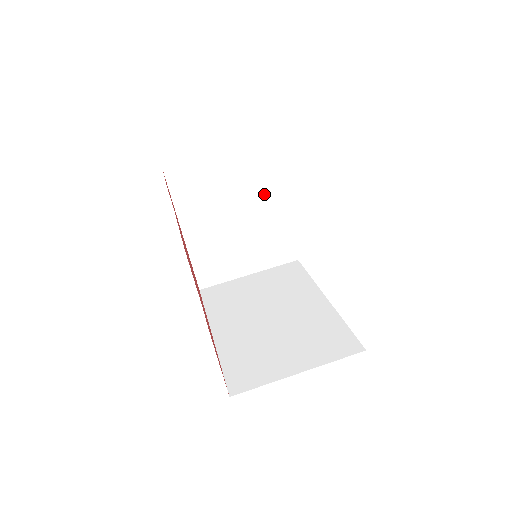
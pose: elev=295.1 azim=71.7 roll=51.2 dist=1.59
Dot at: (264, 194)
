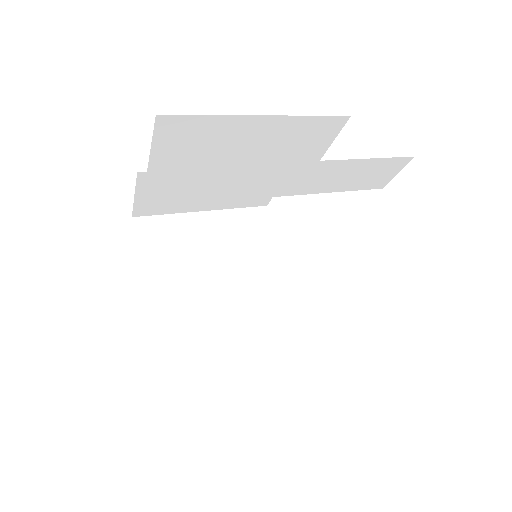
Dot at: (258, 263)
